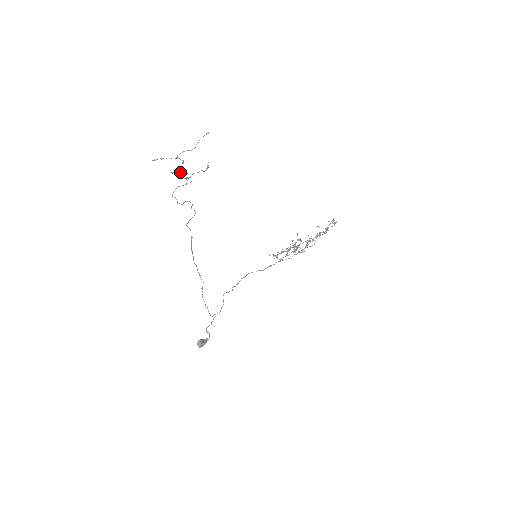
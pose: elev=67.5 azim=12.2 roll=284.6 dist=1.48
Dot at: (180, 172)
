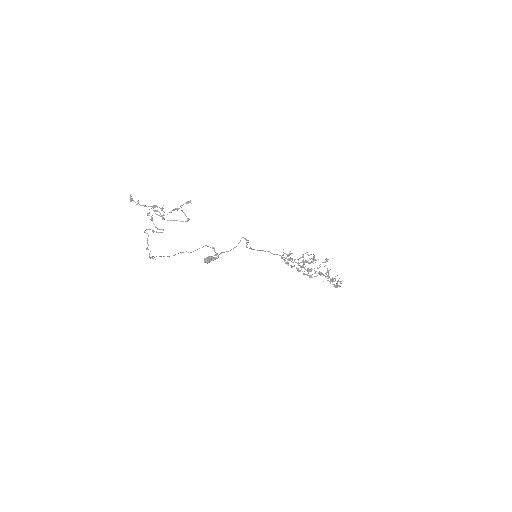
Dot at: (158, 215)
